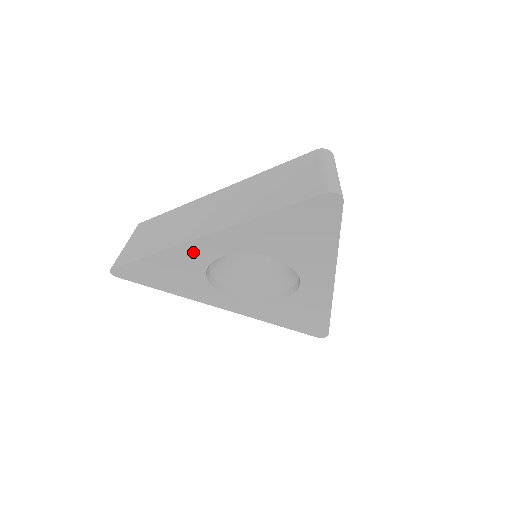
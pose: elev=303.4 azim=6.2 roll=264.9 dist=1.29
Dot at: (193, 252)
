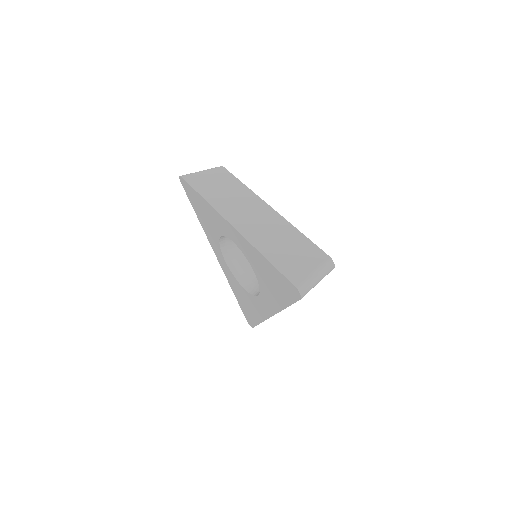
Dot at: (223, 223)
